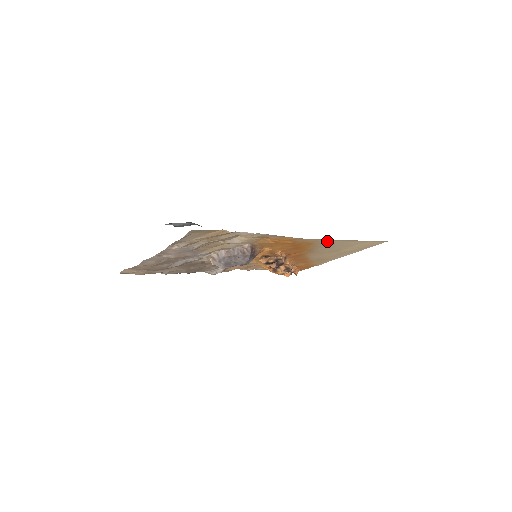
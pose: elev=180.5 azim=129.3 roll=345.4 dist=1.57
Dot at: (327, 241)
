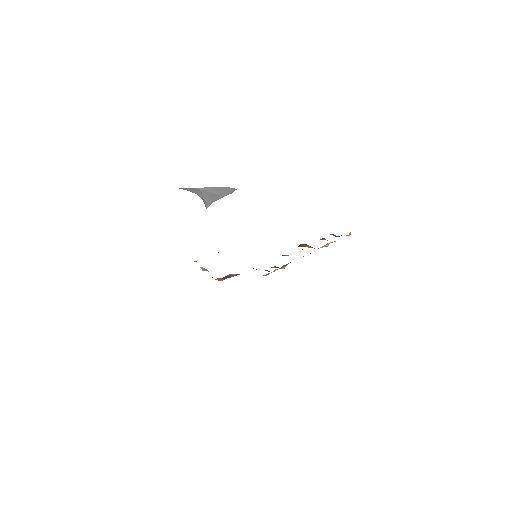
Dot at: occluded
